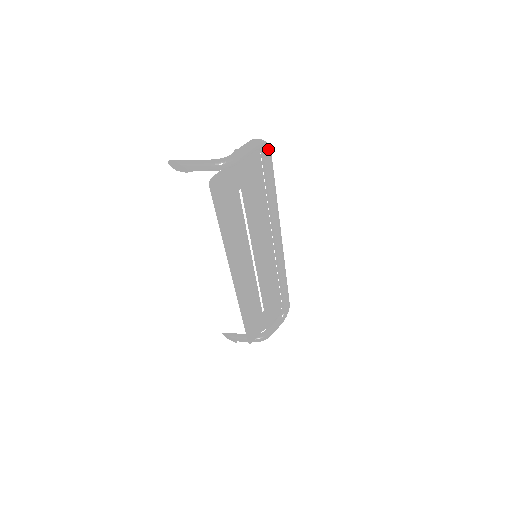
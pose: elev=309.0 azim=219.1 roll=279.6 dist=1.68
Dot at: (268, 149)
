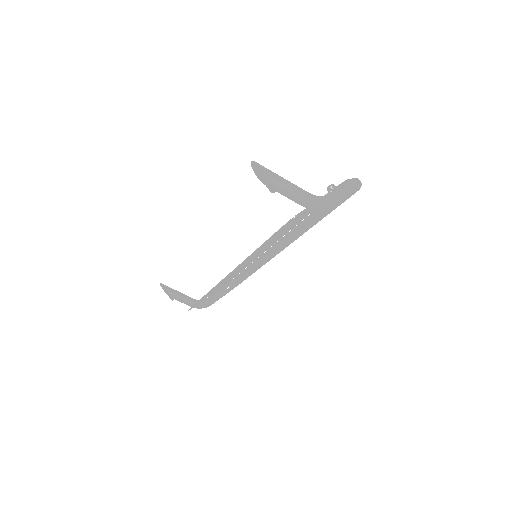
Dot at: occluded
